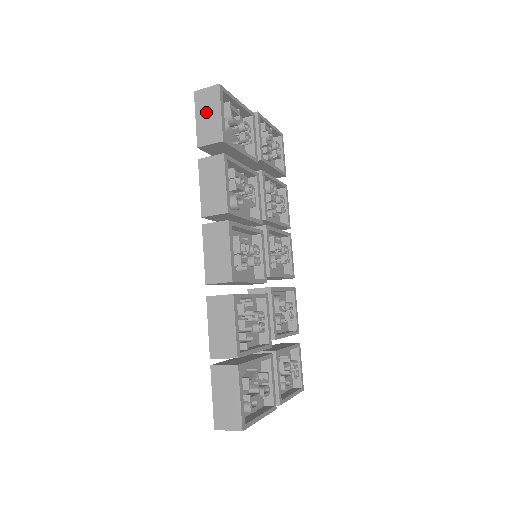
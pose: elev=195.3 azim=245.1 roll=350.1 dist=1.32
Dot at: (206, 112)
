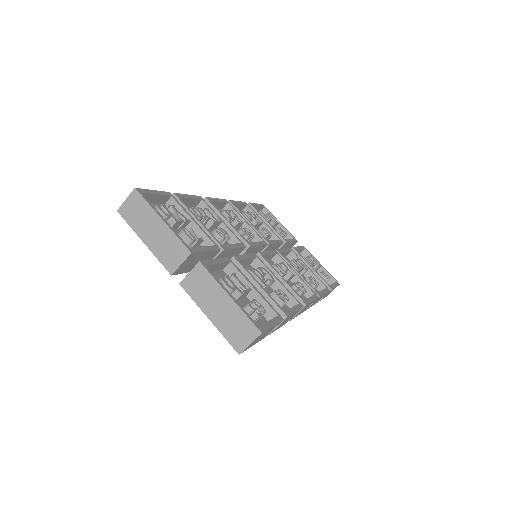
Dot at: occluded
